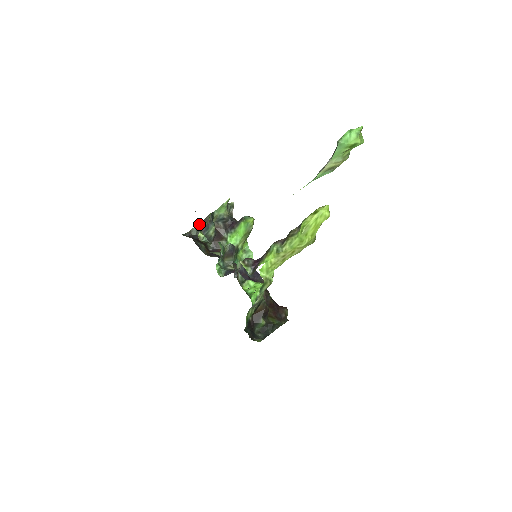
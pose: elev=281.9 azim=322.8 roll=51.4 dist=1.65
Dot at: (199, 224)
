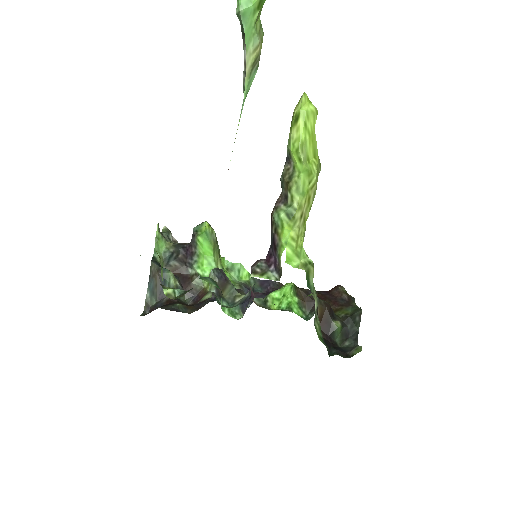
Dot at: (149, 286)
